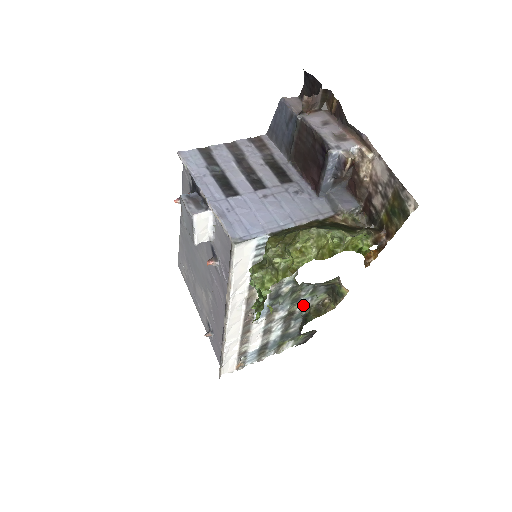
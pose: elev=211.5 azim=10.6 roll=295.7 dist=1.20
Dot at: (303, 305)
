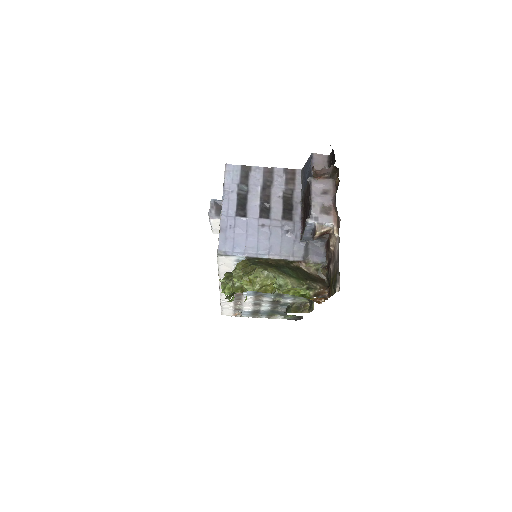
Dot at: (287, 300)
